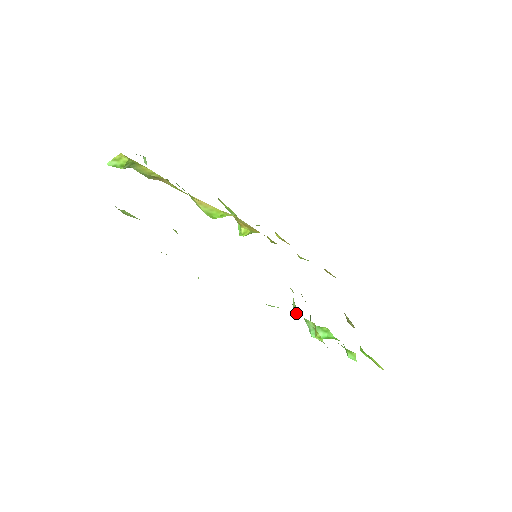
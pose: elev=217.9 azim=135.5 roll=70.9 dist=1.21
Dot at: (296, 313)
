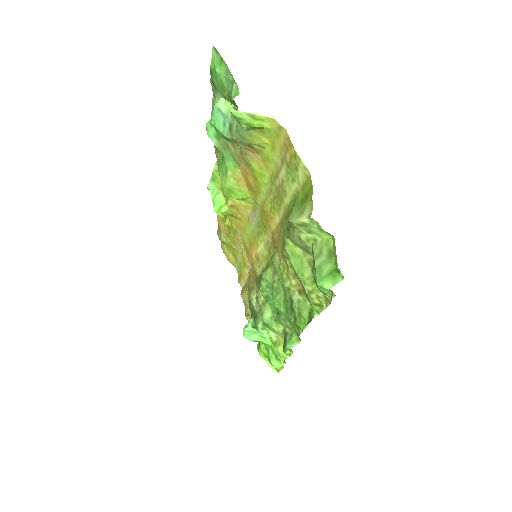
Dot at: (268, 323)
